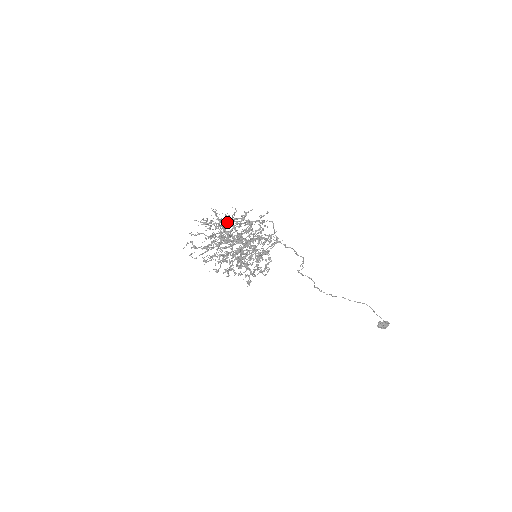
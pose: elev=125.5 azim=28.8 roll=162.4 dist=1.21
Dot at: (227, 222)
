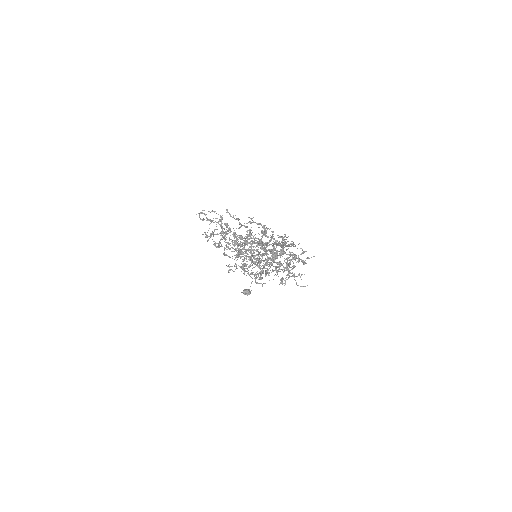
Dot at: occluded
